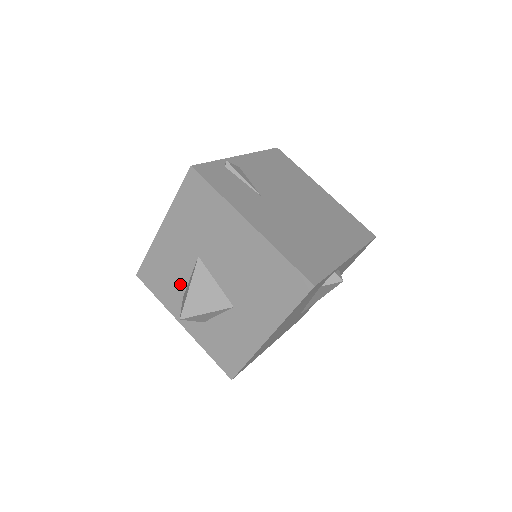
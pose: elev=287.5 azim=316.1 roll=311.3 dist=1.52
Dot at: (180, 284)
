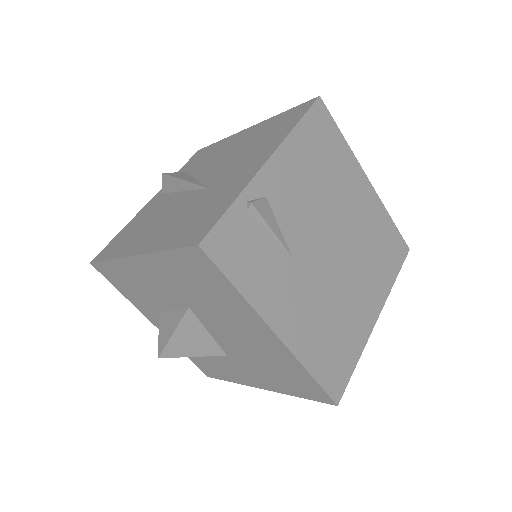
Dot at: (157, 305)
